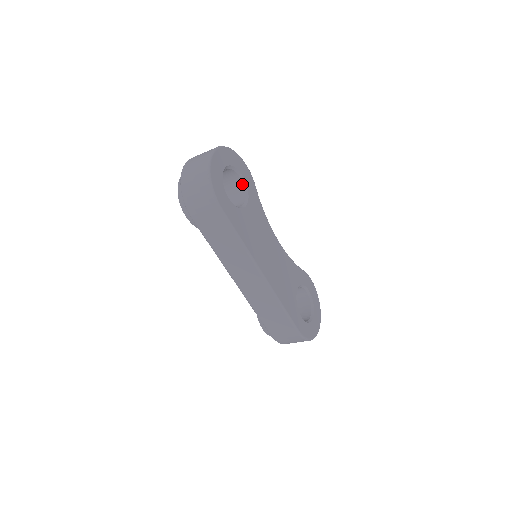
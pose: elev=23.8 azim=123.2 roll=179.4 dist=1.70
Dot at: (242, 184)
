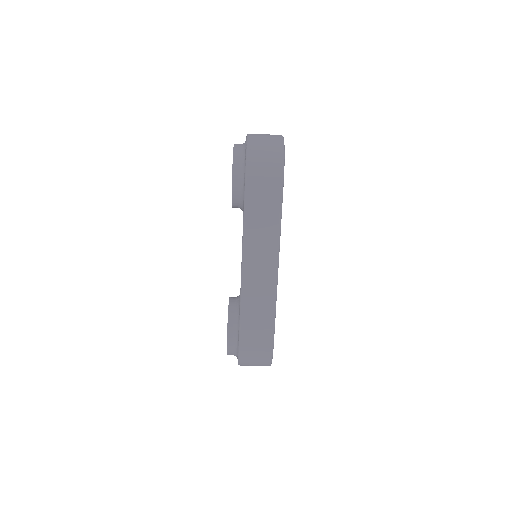
Dot at: occluded
